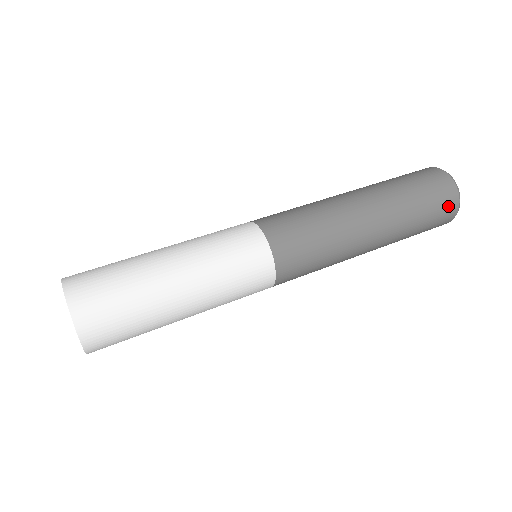
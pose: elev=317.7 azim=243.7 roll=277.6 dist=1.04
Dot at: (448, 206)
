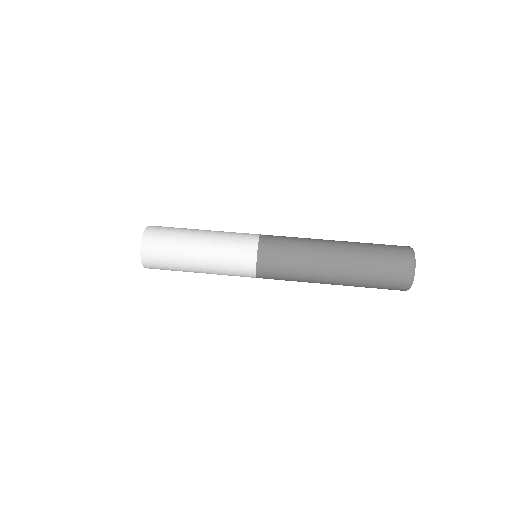
Dot at: (402, 260)
